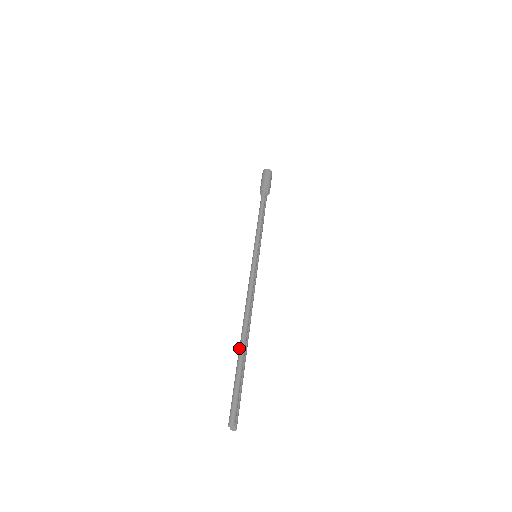
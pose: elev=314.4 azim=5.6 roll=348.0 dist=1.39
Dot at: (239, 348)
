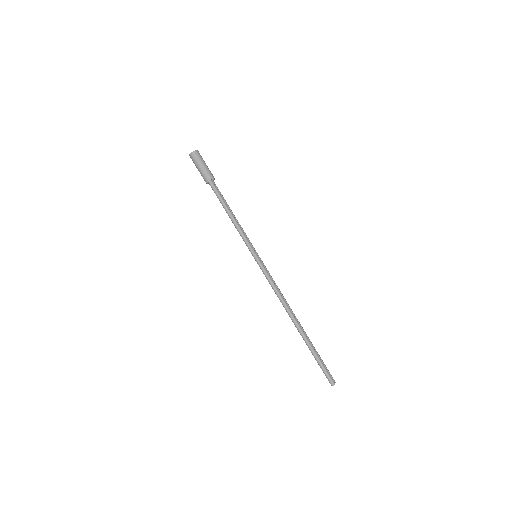
Dot at: (303, 339)
